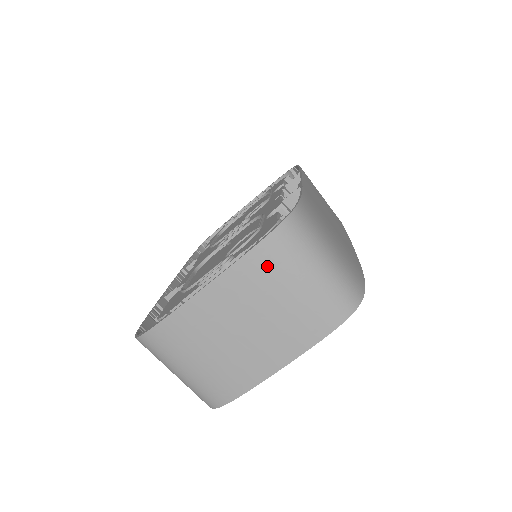
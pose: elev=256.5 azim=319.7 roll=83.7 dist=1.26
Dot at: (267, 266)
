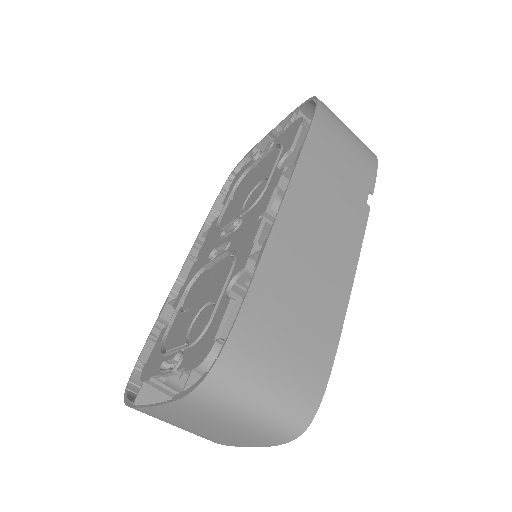
Dot at: (196, 410)
